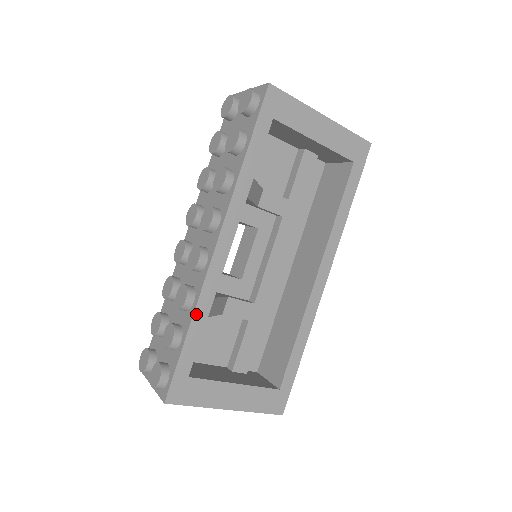
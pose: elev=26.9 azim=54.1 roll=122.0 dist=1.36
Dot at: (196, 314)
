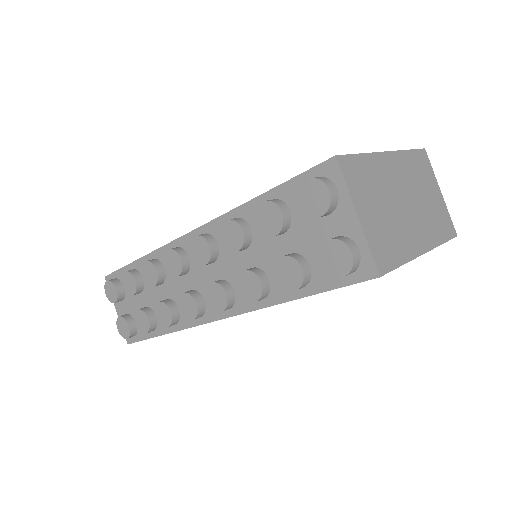
Dot at: (174, 331)
